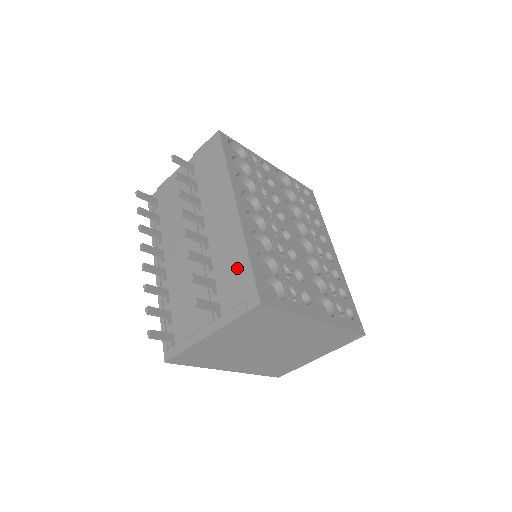
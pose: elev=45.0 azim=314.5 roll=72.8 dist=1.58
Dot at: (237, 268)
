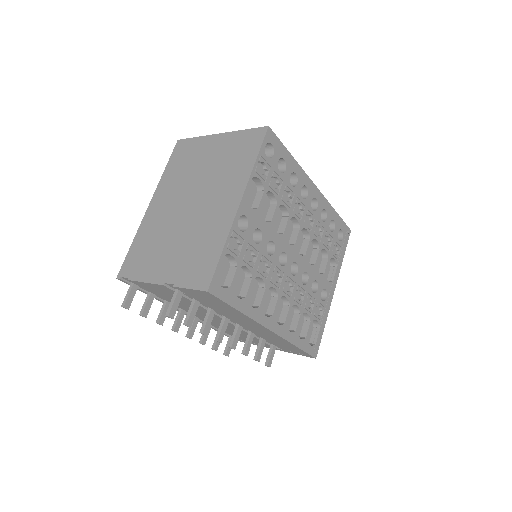
Dot at: (287, 346)
